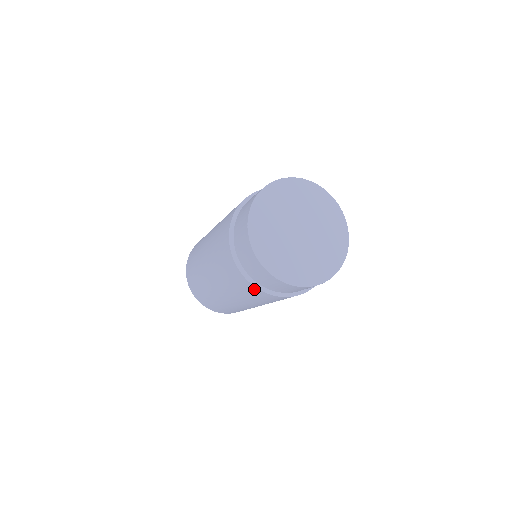
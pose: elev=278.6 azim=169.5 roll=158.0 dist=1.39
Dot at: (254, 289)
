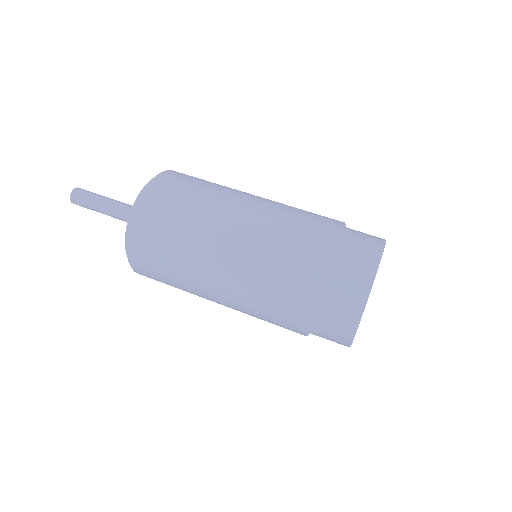
Dot at: (301, 319)
